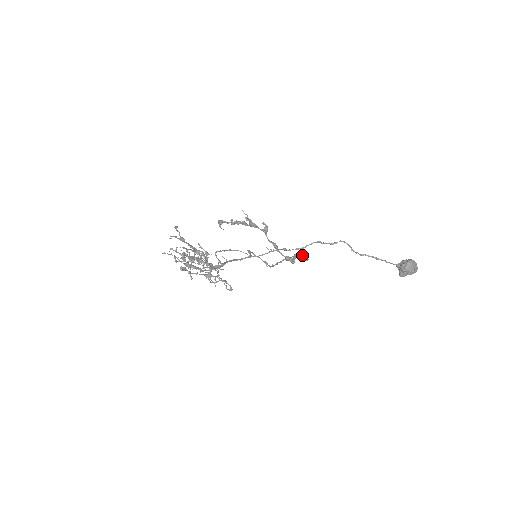
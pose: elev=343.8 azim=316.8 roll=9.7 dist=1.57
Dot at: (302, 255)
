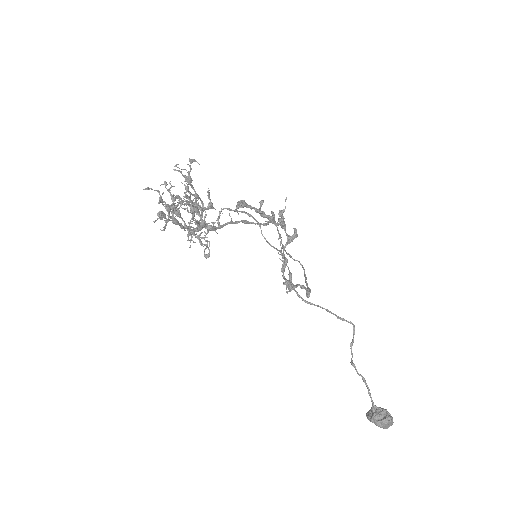
Dot at: occluded
